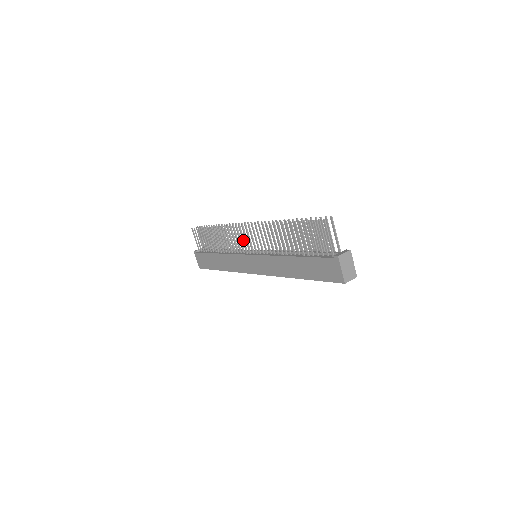
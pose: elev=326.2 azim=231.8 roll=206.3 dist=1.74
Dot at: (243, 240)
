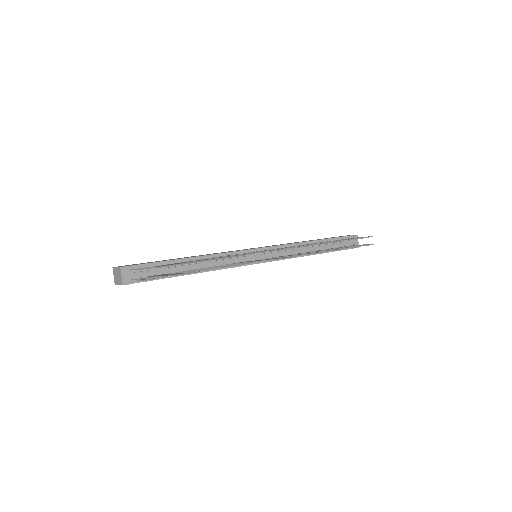
Dot at: occluded
